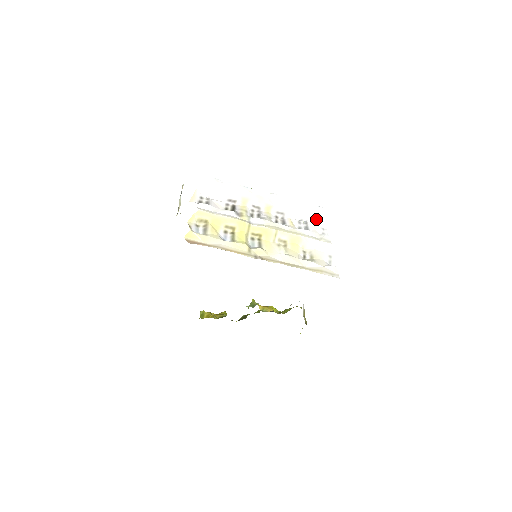
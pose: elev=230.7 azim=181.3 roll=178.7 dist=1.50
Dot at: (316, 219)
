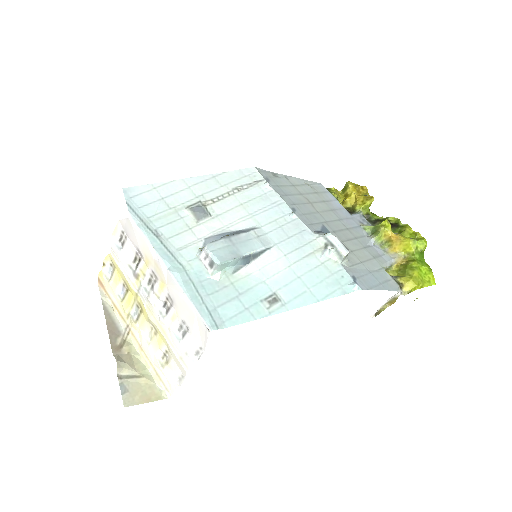
Dot at: (198, 334)
